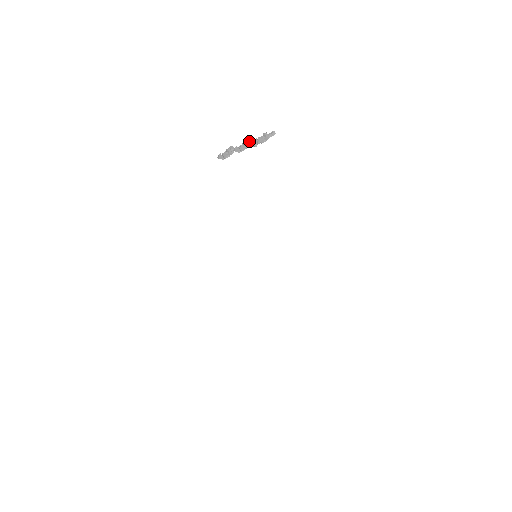
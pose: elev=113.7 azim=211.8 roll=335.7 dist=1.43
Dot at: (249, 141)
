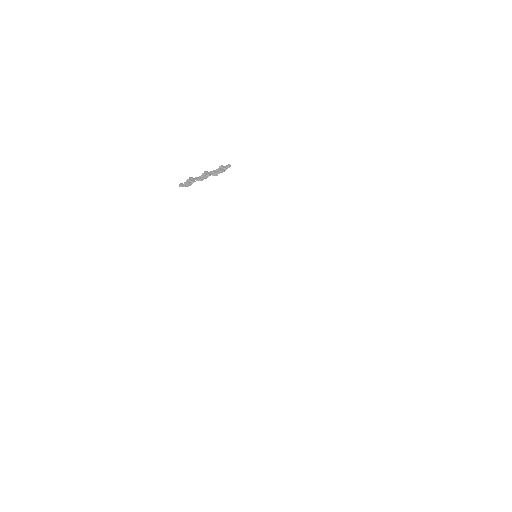
Dot at: (208, 172)
